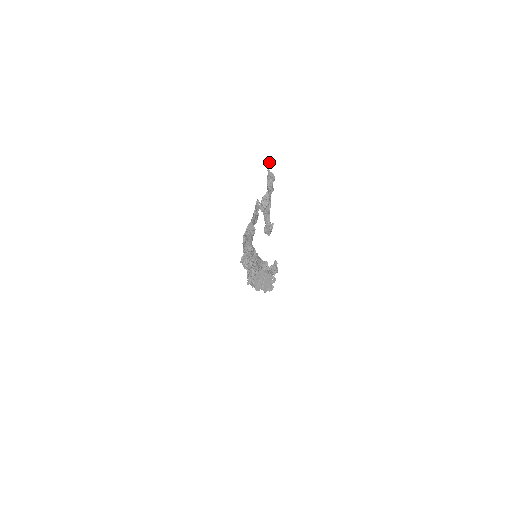
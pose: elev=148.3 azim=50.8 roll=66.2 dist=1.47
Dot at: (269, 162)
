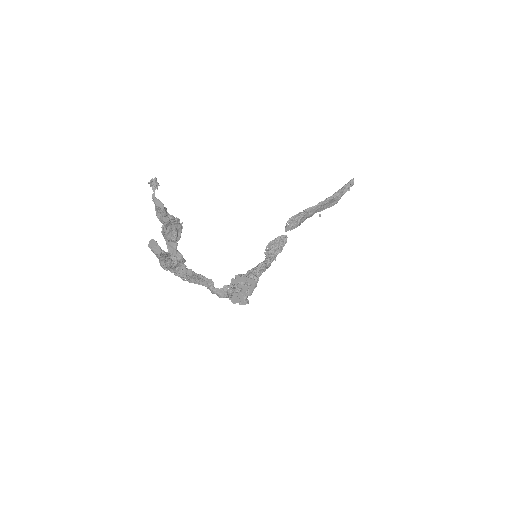
Dot at: (155, 186)
